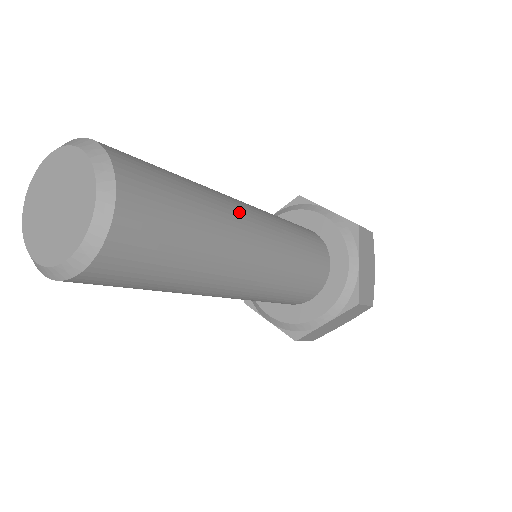
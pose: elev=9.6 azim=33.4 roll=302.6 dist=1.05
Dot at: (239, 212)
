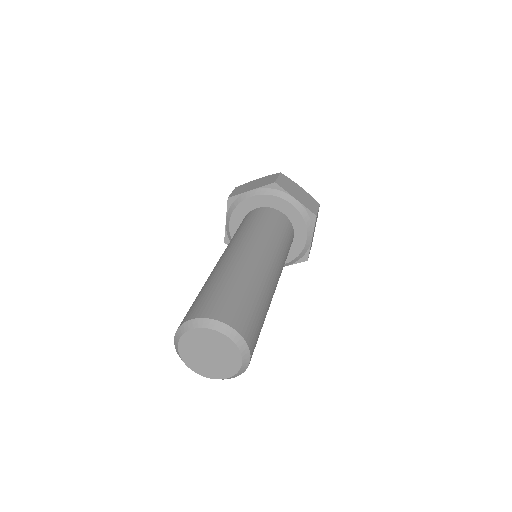
Dot at: (271, 281)
